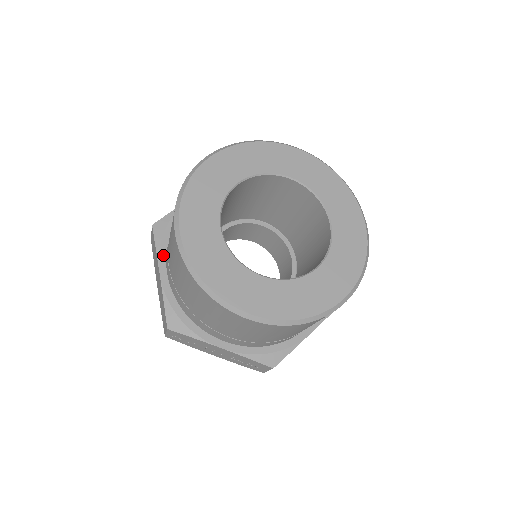
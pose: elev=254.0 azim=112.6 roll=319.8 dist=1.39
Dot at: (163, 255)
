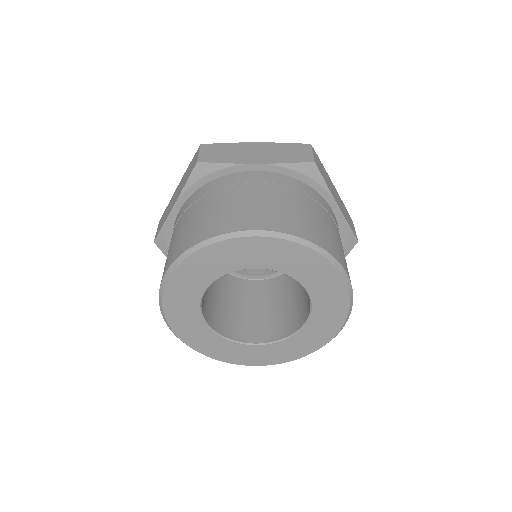
Dot at: occluded
